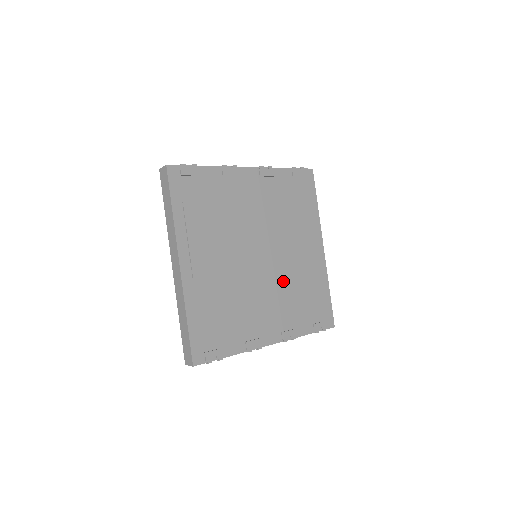
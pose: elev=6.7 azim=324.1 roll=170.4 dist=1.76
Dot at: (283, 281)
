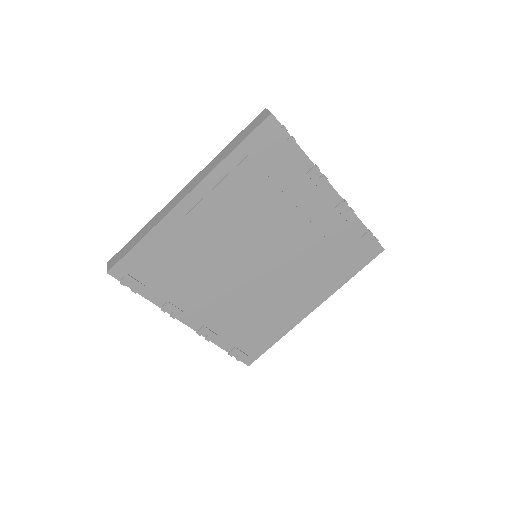
Dot at: (252, 296)
